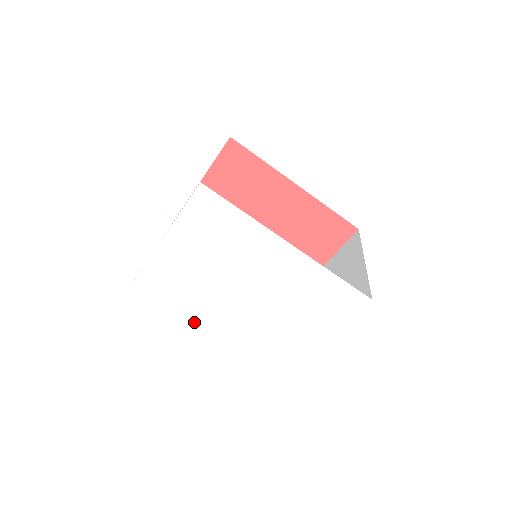
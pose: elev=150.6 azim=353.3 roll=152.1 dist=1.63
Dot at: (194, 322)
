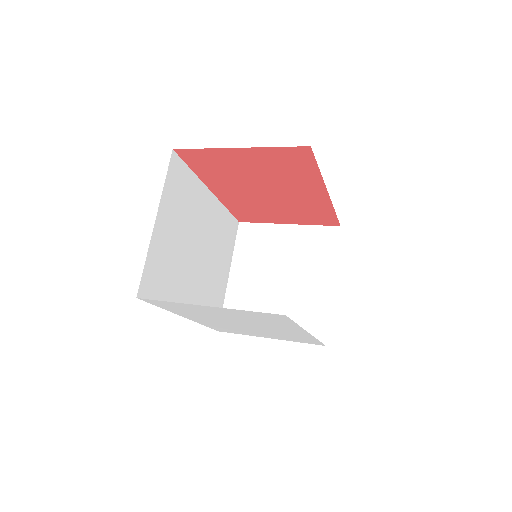
Dot at: (181, 314)
